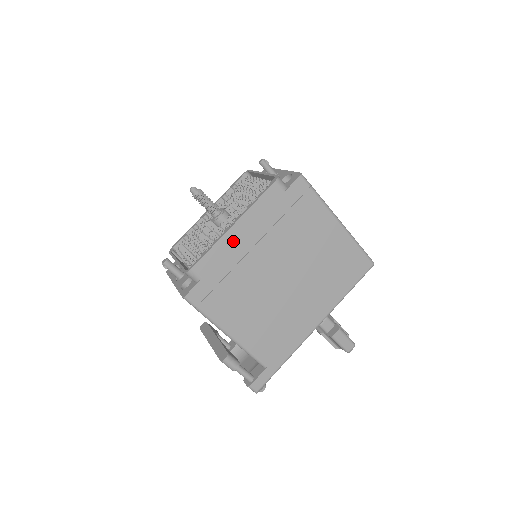
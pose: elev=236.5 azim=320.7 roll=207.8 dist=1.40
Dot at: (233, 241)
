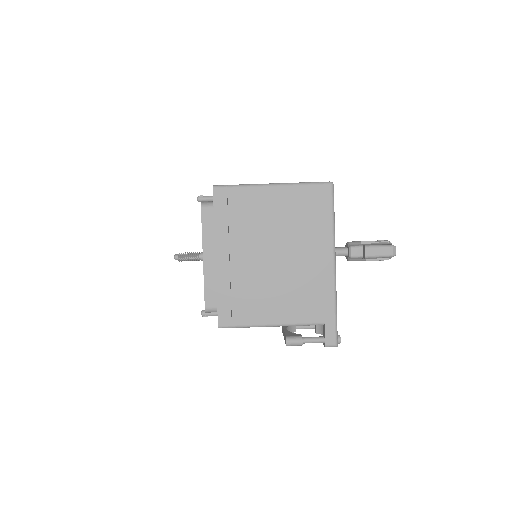
Dot at: (213, 268)
